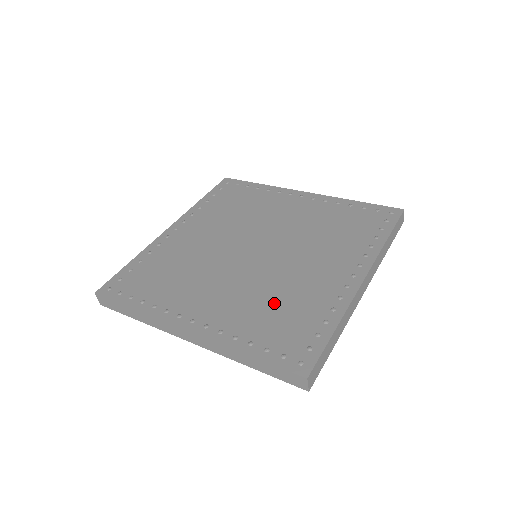
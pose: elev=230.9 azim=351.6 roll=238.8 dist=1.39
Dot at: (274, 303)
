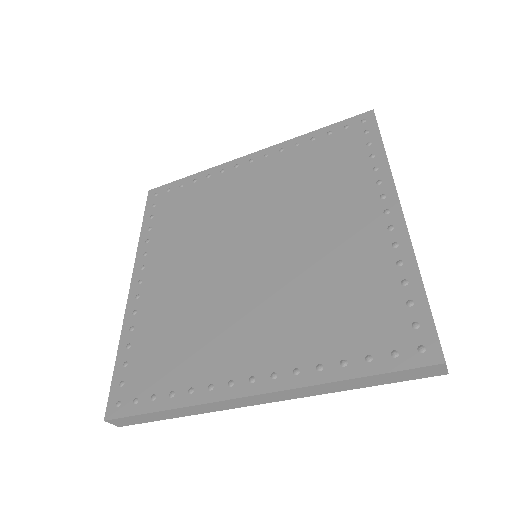
Dot at: (181, 328)
